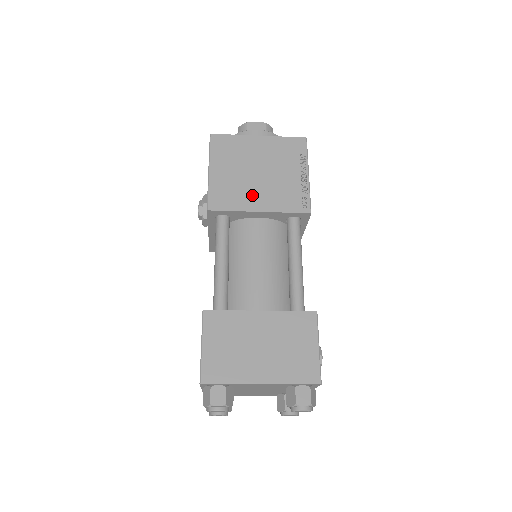
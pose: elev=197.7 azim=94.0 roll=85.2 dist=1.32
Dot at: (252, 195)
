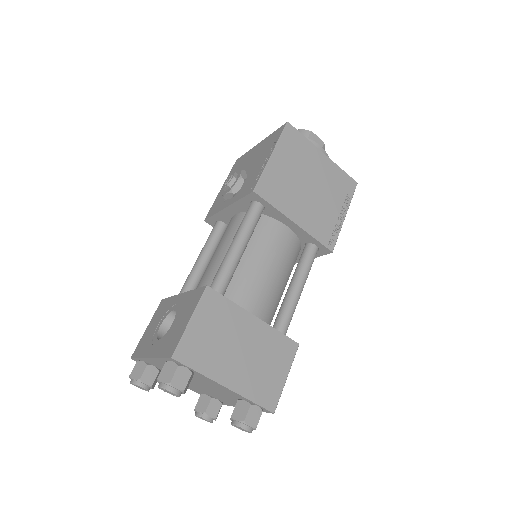
Dot at: (296, 204)
